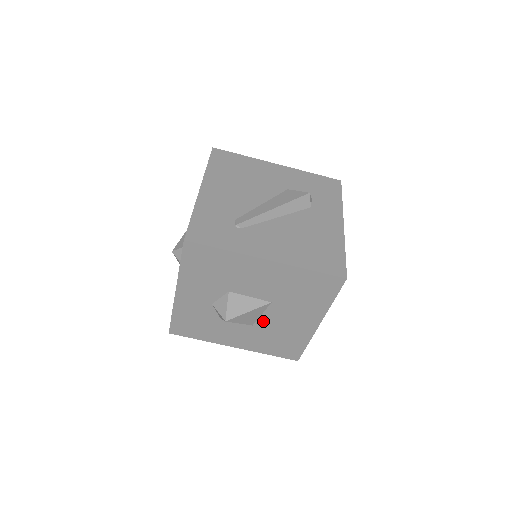
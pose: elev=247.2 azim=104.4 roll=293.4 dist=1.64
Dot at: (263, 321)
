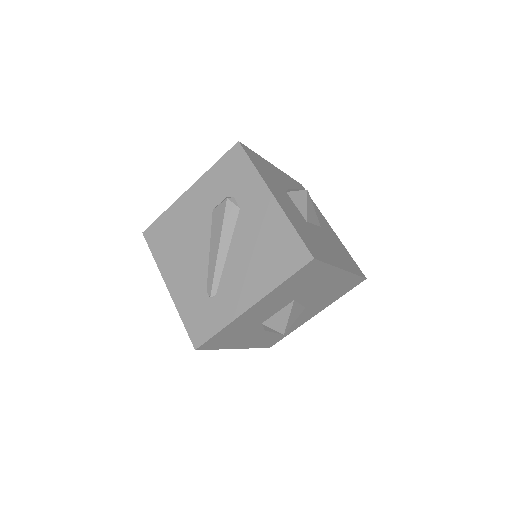
Dot at: (307, 302)
